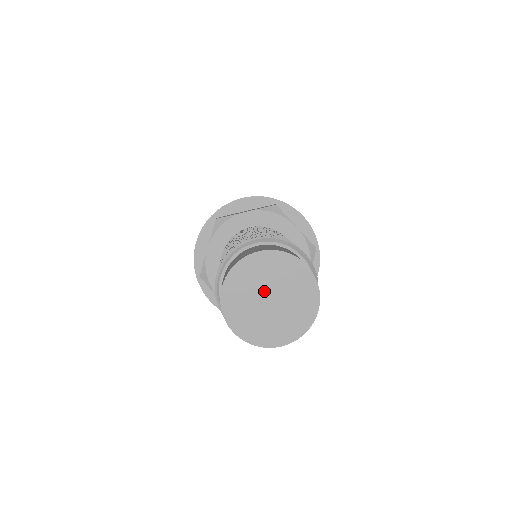
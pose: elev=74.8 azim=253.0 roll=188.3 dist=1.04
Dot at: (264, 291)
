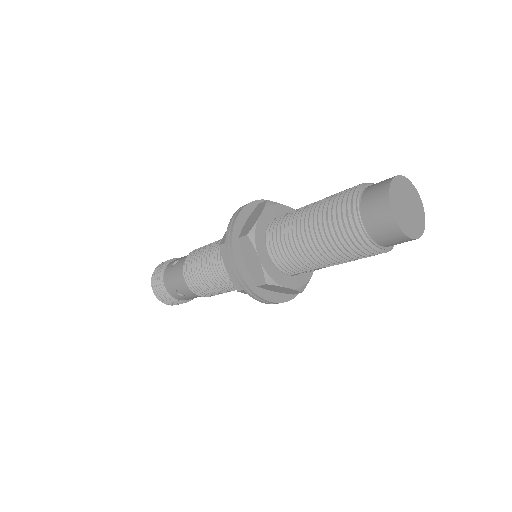
Dot at: (406, 200)
